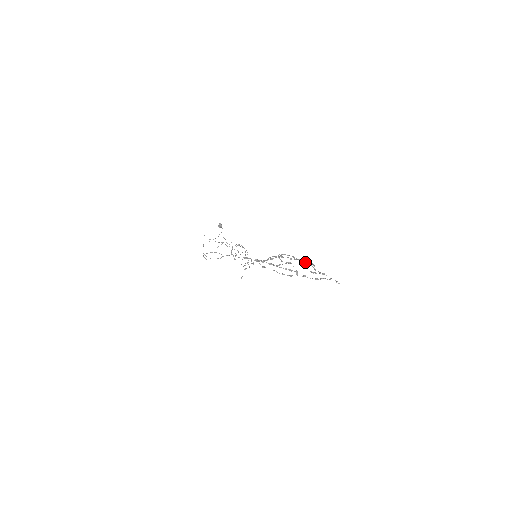
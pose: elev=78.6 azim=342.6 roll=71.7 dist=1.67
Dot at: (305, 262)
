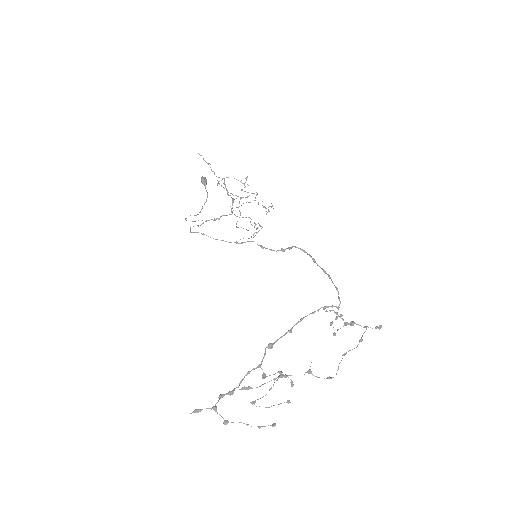
Dot at: (329, 278)
